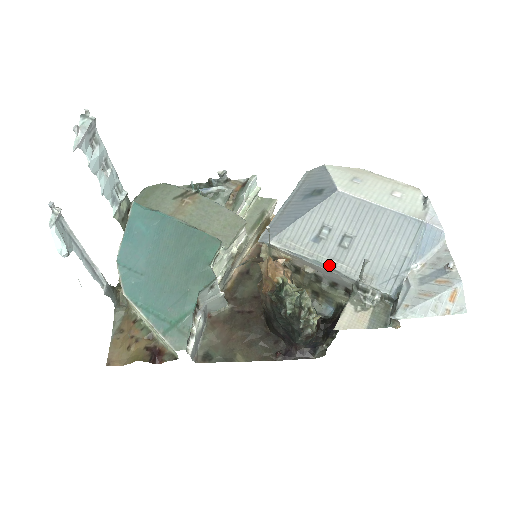
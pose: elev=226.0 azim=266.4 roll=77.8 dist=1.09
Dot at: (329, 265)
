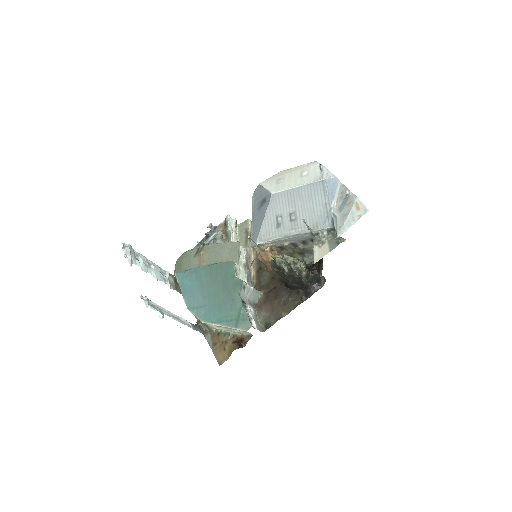
Dot at: (292, 234)
